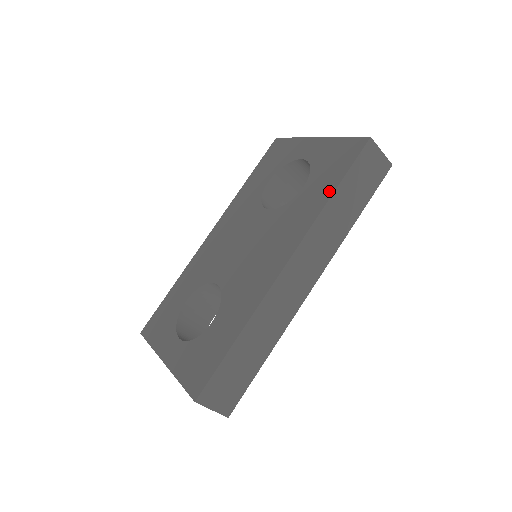
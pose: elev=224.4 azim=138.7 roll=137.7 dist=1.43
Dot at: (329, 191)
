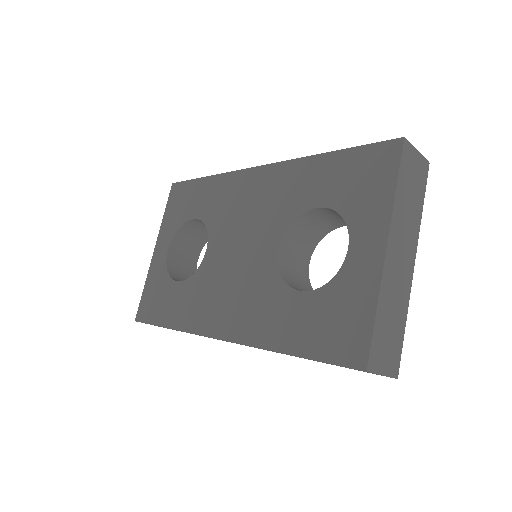
Dot at: (290, 346)
